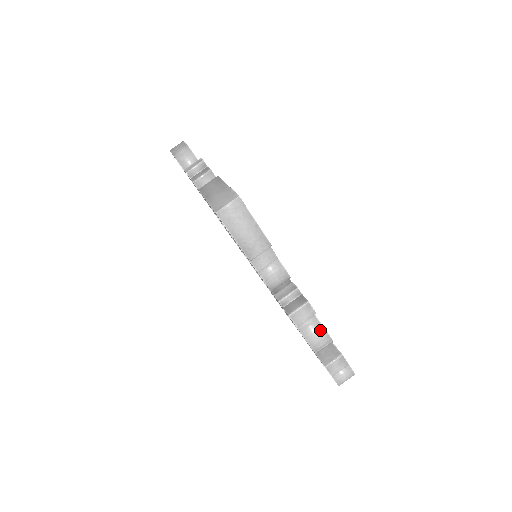
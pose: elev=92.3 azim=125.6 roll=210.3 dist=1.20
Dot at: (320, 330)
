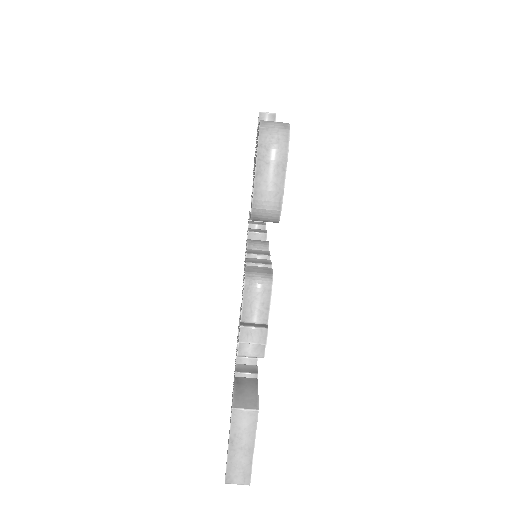
Dot at: occluded
